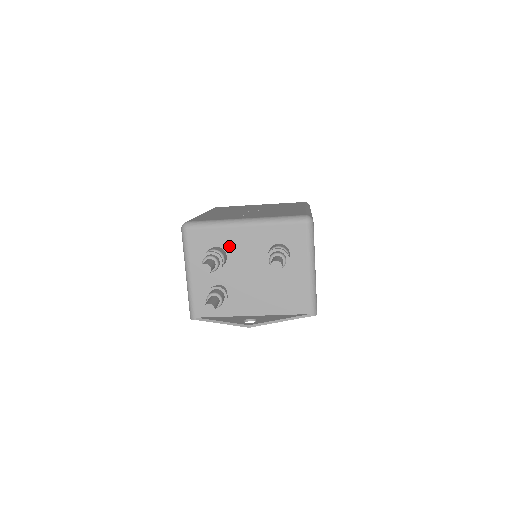
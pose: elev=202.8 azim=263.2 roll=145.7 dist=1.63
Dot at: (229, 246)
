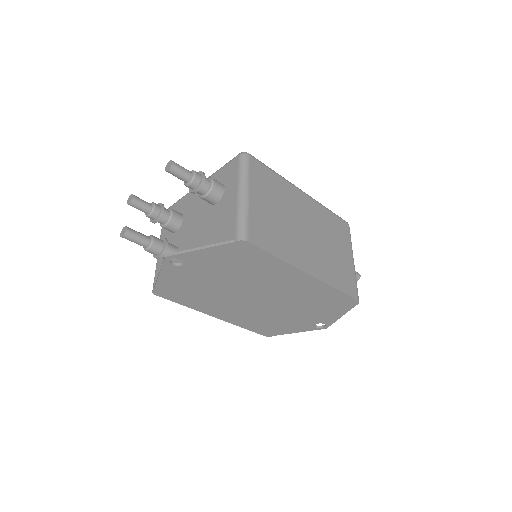
Dot at: (186, 209)
